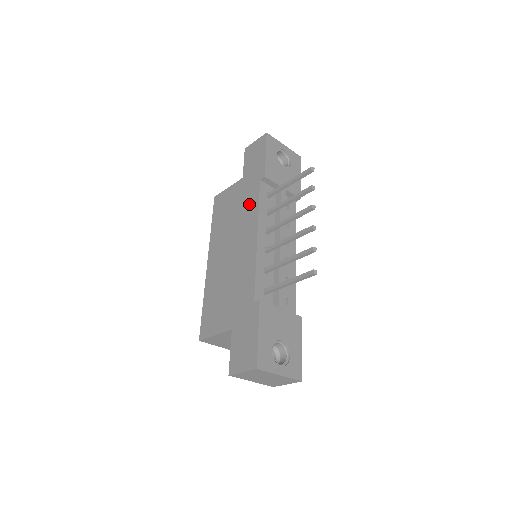
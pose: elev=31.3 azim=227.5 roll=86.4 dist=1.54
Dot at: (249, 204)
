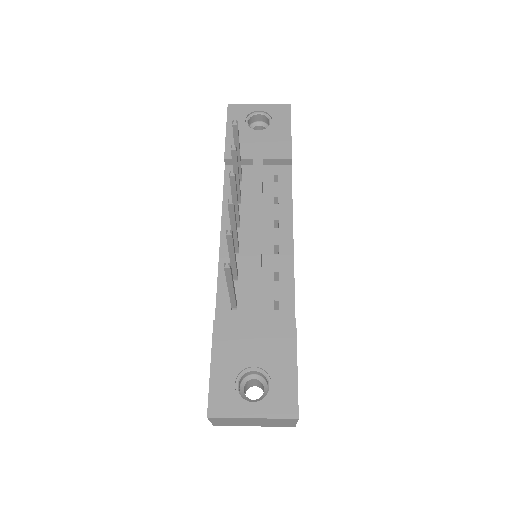
Dot at: occluded
